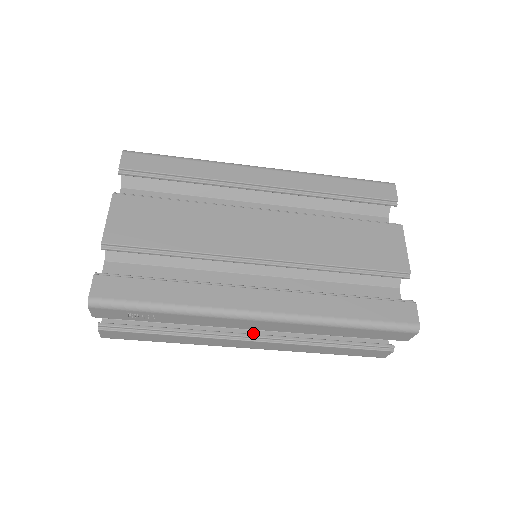
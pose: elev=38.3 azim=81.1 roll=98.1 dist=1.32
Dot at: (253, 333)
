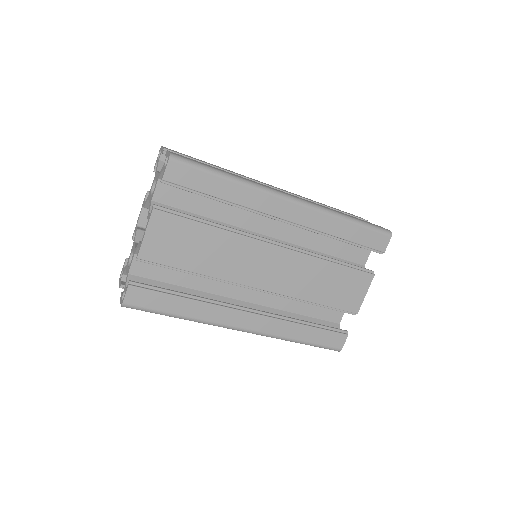
Dot at: occluded
